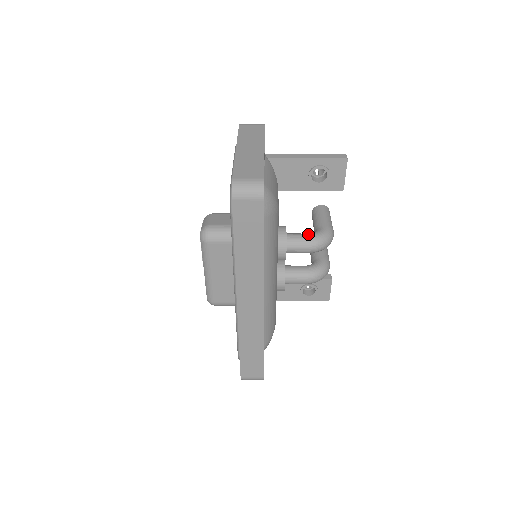
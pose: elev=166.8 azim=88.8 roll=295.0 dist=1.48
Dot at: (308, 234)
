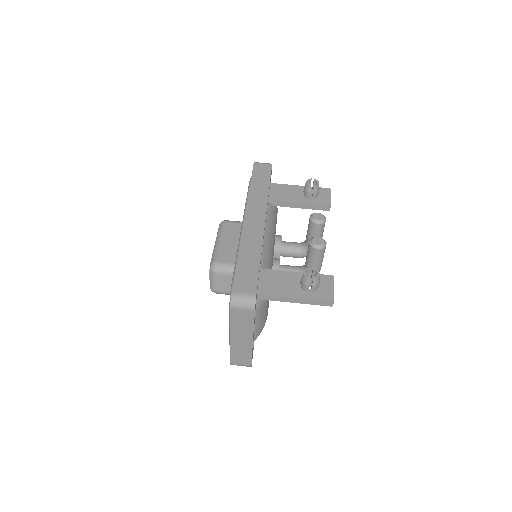
Dot at: occluded
